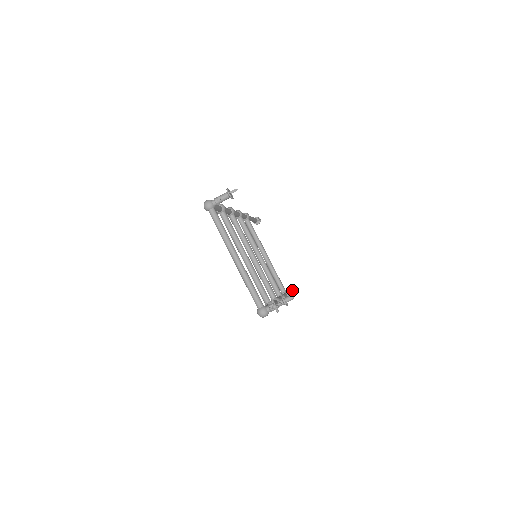
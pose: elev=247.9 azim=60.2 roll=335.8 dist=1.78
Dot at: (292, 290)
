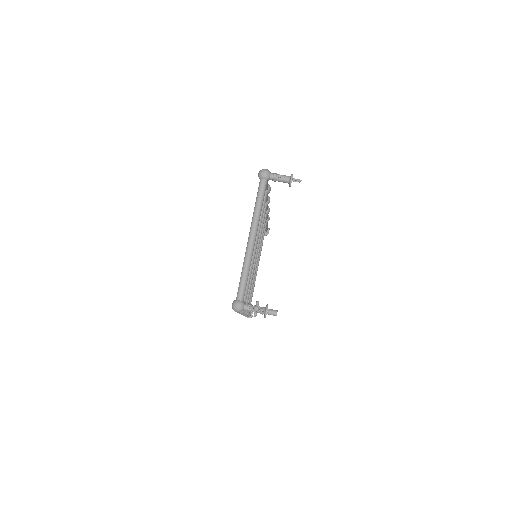
Dot at: occluded
